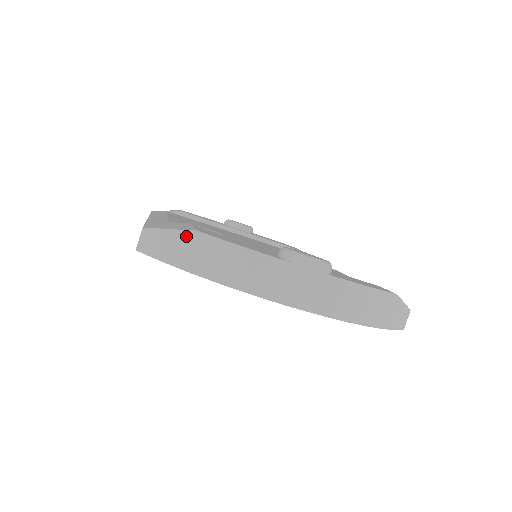
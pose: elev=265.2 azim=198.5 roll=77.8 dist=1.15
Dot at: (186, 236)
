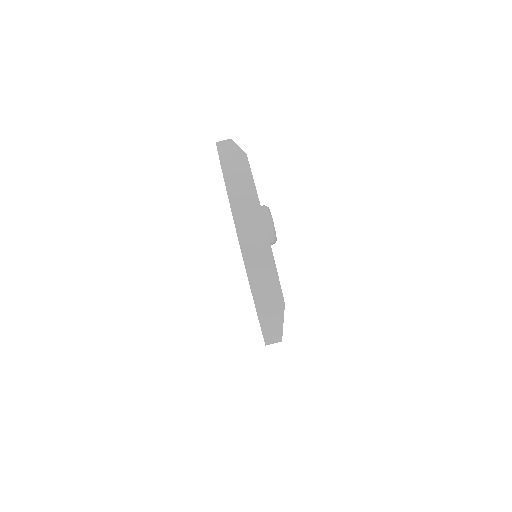
Dot at: (240, 153)
